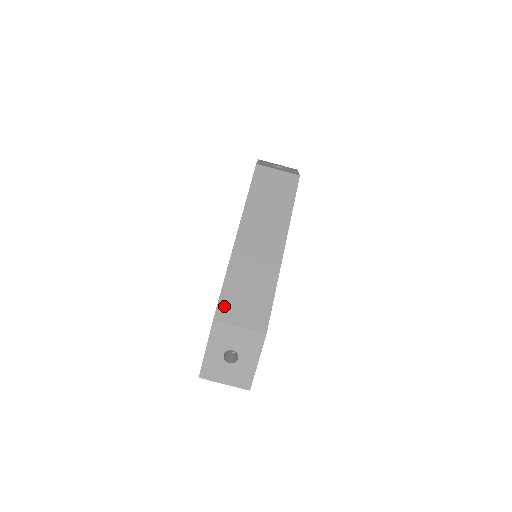
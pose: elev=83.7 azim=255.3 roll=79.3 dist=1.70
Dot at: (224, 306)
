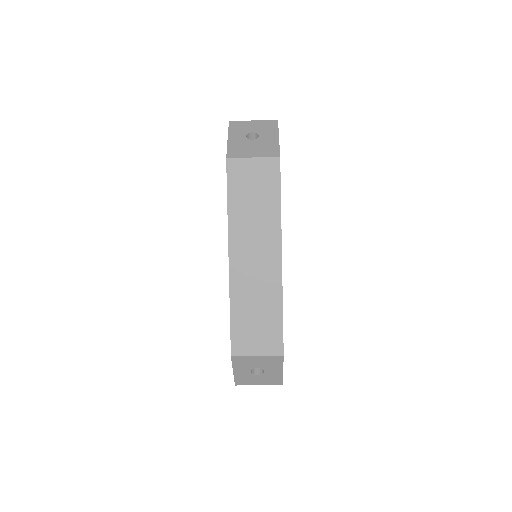
Dot at: (237, 340)
